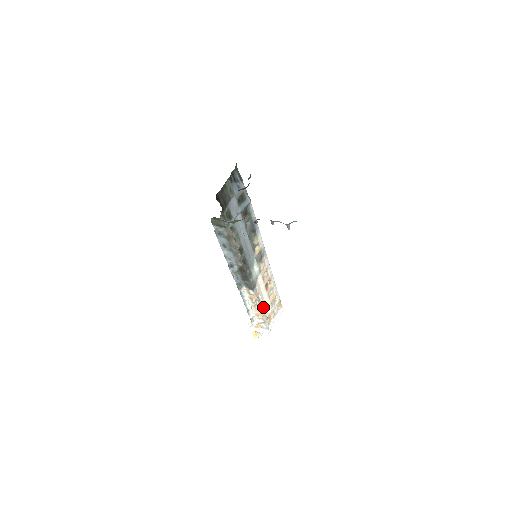
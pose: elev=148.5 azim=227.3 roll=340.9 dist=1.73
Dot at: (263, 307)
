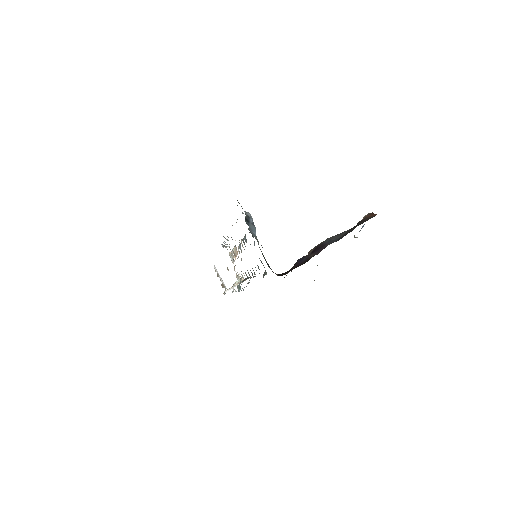
Dot at: (239, 274)
